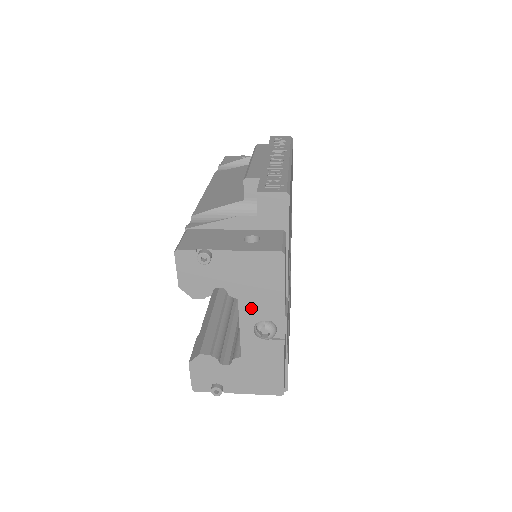
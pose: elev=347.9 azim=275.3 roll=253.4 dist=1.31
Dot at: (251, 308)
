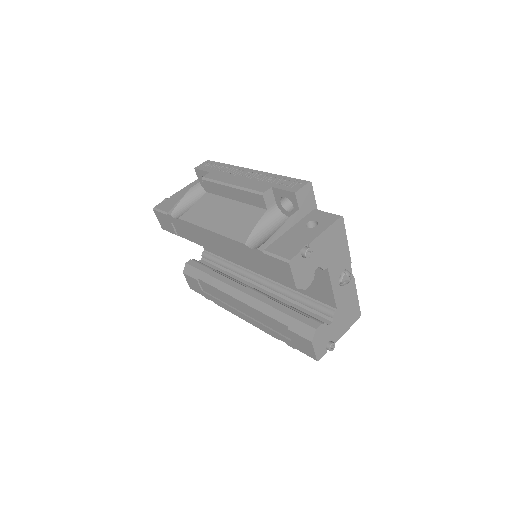
Dot at: (335, 269)
